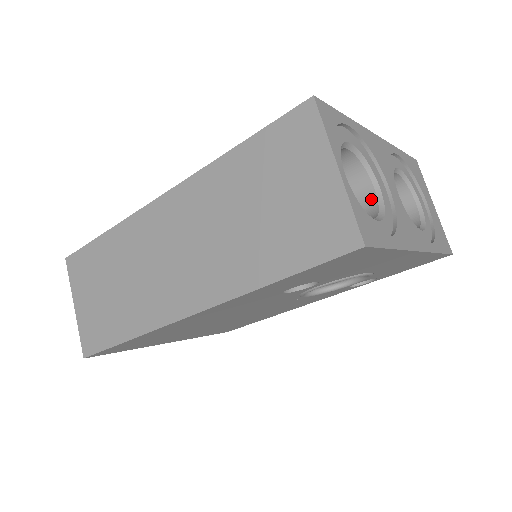
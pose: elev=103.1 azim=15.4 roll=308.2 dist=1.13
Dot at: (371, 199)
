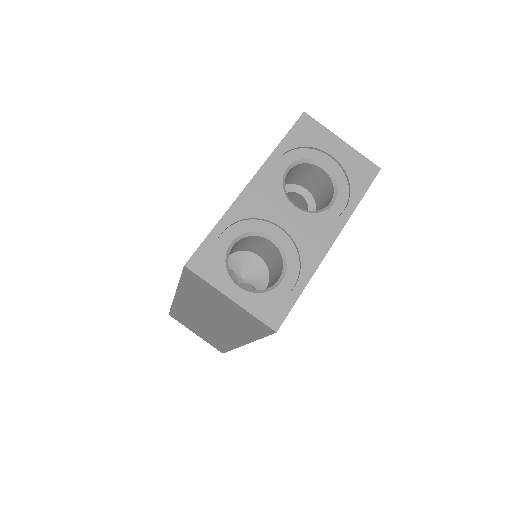
Dot at: (275, 248)
